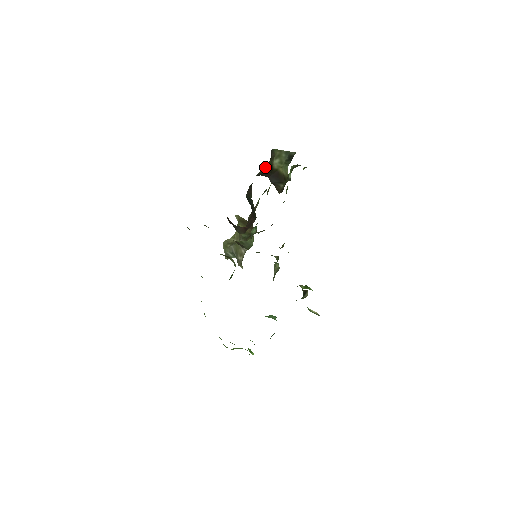
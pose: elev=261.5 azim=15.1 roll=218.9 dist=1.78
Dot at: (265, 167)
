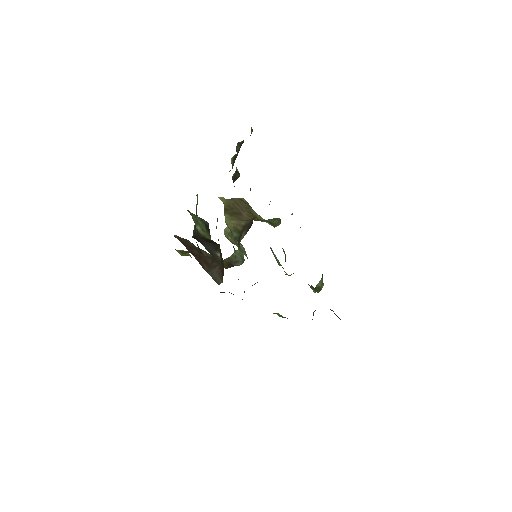
Dot at: occluded
